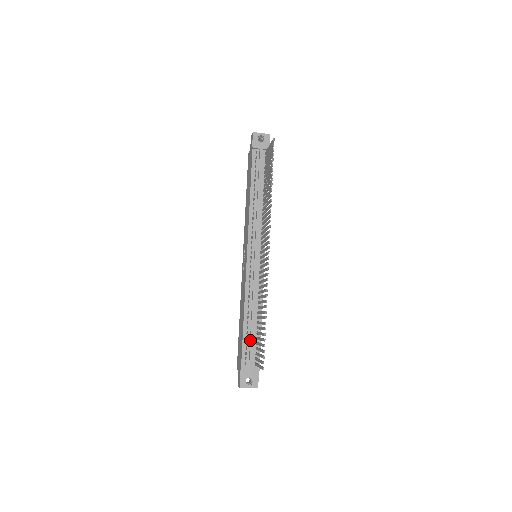
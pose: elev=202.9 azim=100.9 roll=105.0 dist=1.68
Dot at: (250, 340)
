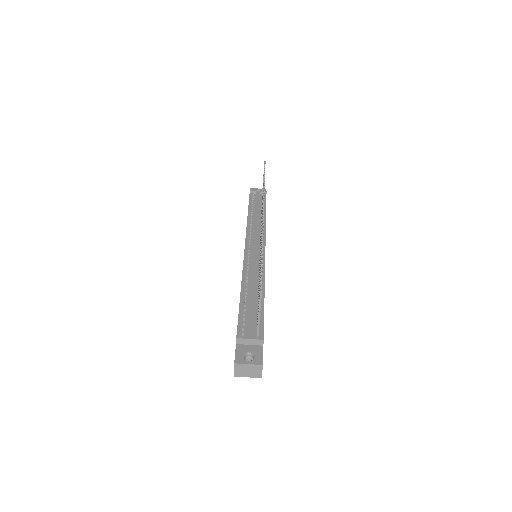
Dot at: (249, 310)
